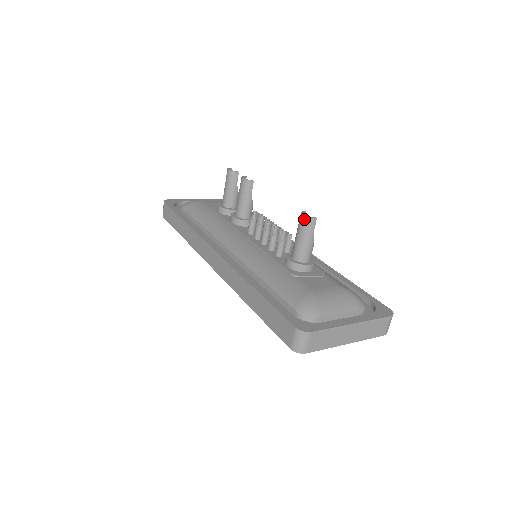
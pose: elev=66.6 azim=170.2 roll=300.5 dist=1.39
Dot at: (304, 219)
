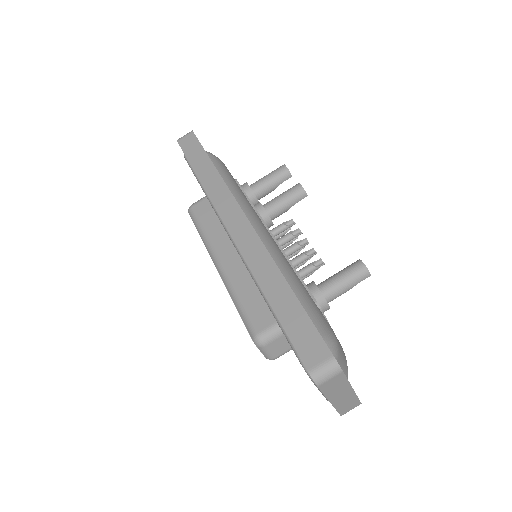
Dot at: (362, 267)
